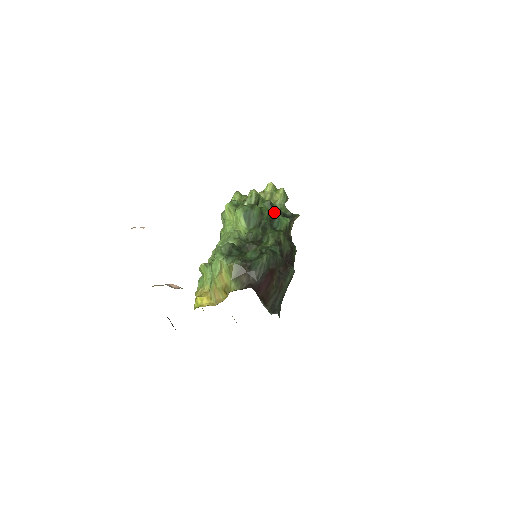
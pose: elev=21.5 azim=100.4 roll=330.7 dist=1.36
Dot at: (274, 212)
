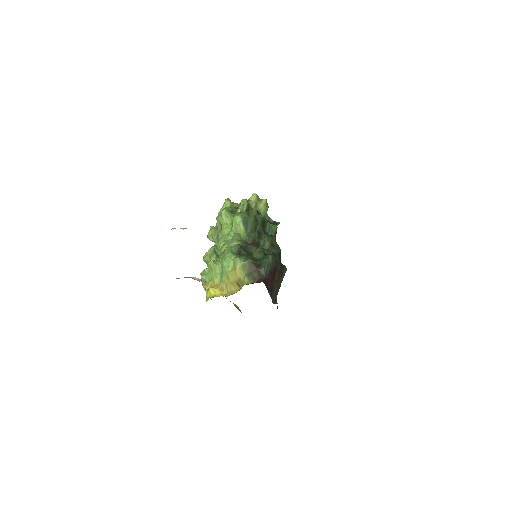
Dot at: occluded
